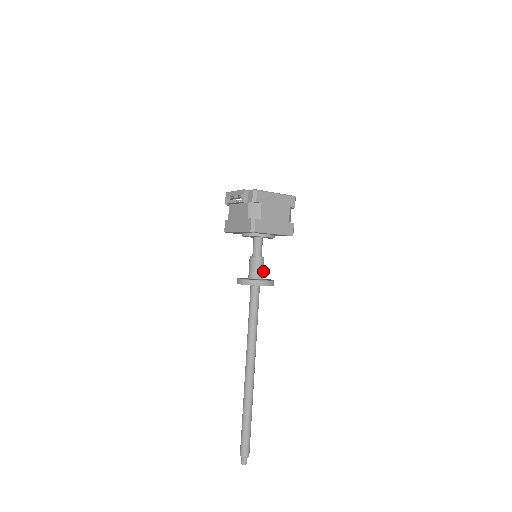
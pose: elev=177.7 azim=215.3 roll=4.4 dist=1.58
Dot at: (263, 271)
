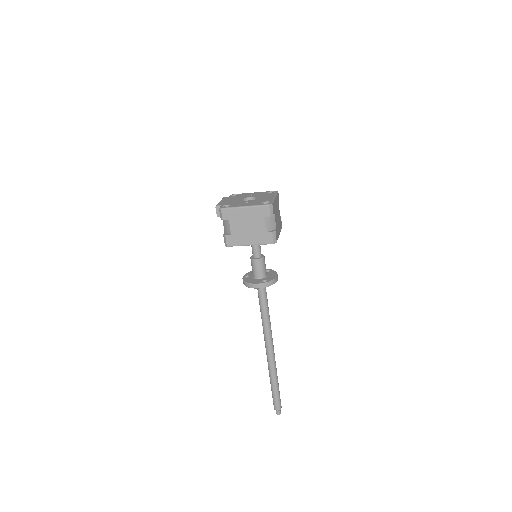
Dot at: (263, 270)
